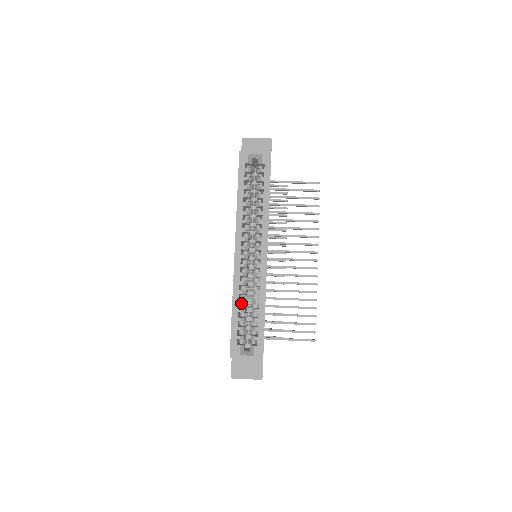
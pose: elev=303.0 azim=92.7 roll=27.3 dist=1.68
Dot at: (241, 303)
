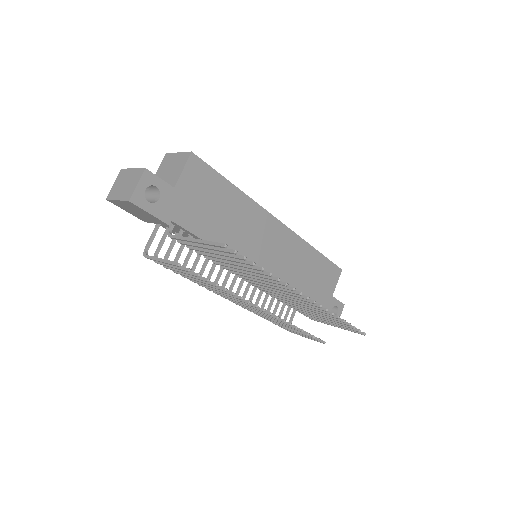
Dot at: occluded
